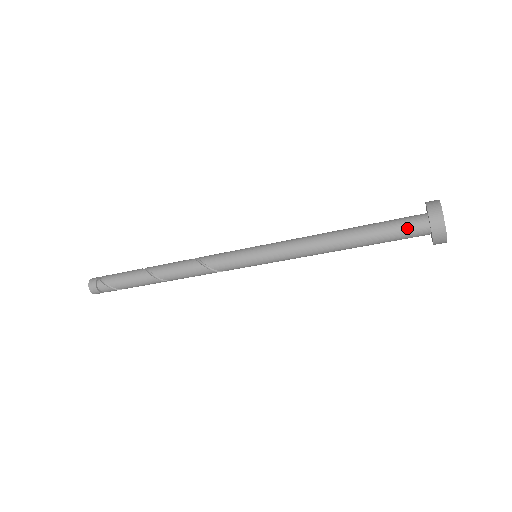
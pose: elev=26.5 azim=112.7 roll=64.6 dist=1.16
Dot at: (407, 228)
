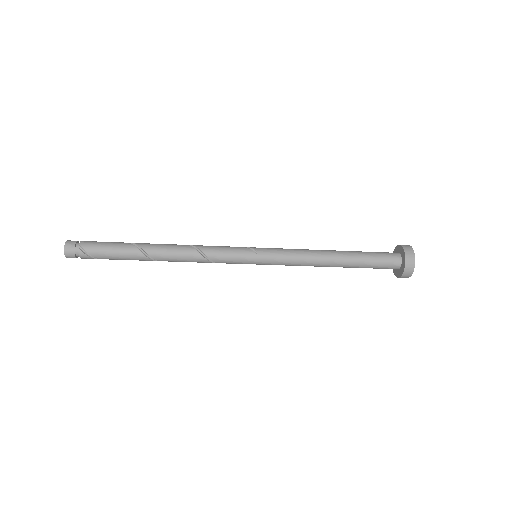
Dot at: (385, 265)
